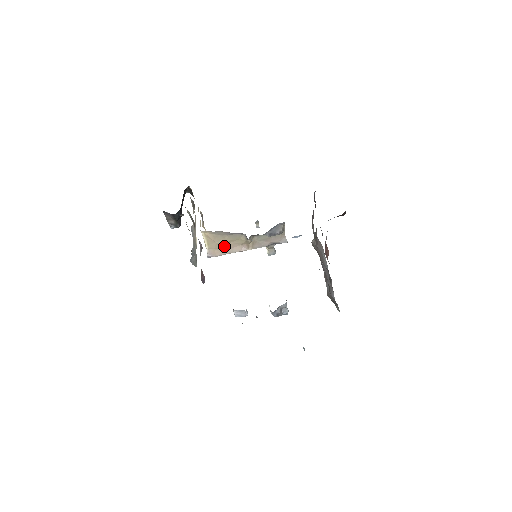
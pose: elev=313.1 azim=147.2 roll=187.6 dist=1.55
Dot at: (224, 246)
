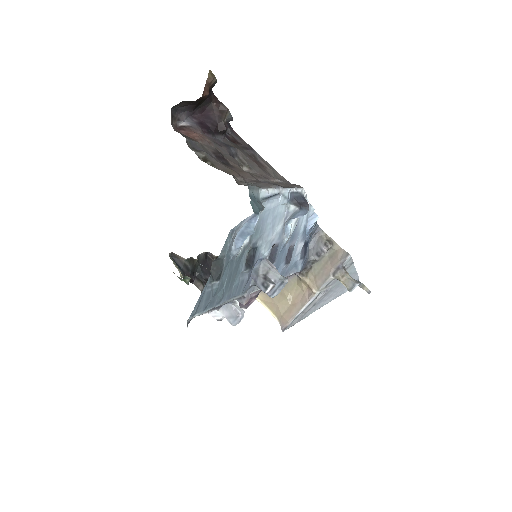
Dot at: (289, 305)
